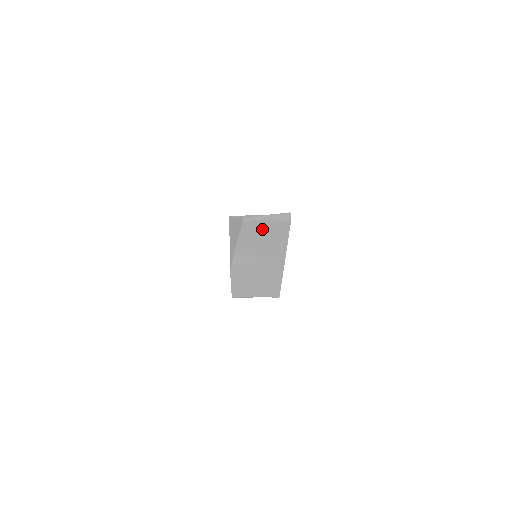
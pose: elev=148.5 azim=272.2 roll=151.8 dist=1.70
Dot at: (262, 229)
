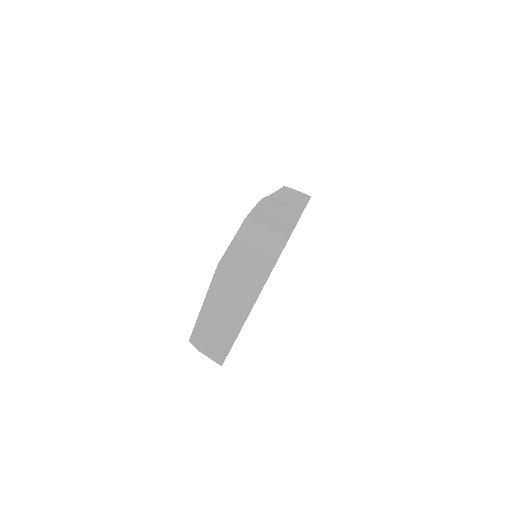
Dot at: occluded
